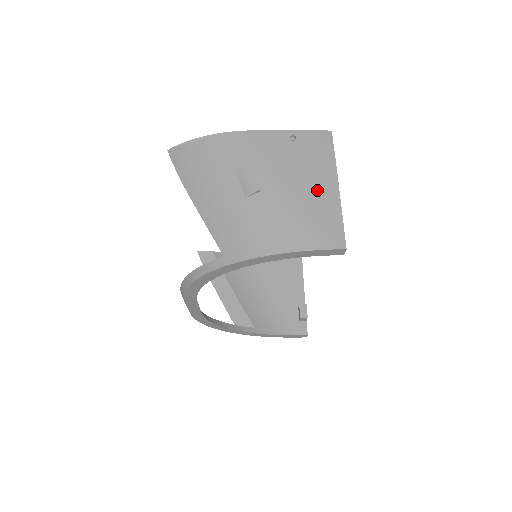
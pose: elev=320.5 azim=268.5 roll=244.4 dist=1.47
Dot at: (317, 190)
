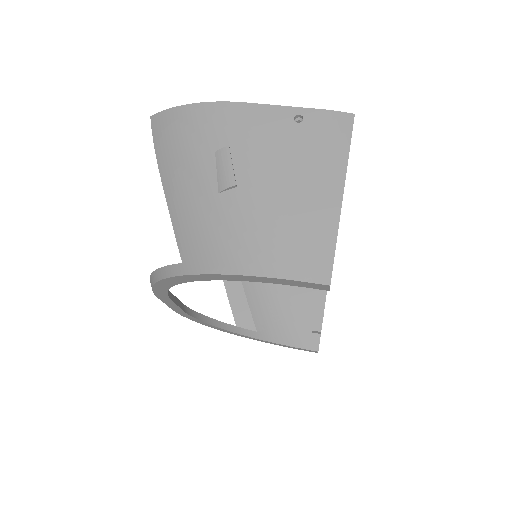
Dot at: (312, 195)
